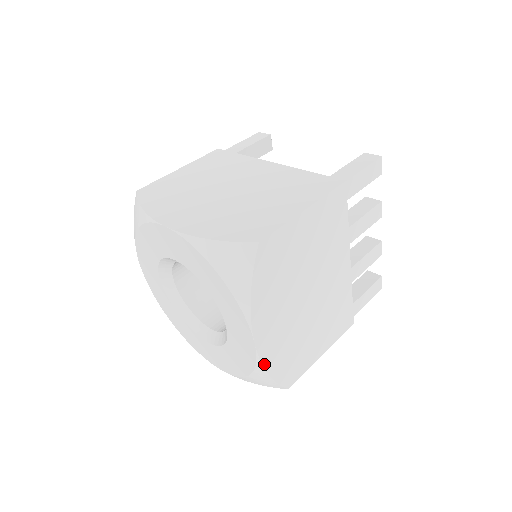
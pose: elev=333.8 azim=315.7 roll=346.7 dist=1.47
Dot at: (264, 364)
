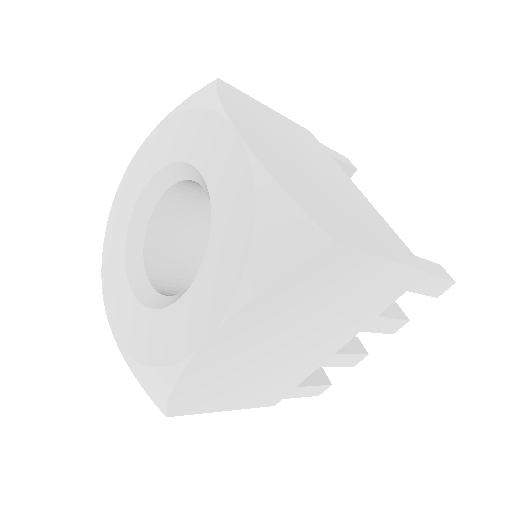
Dot at: (185, 371)
